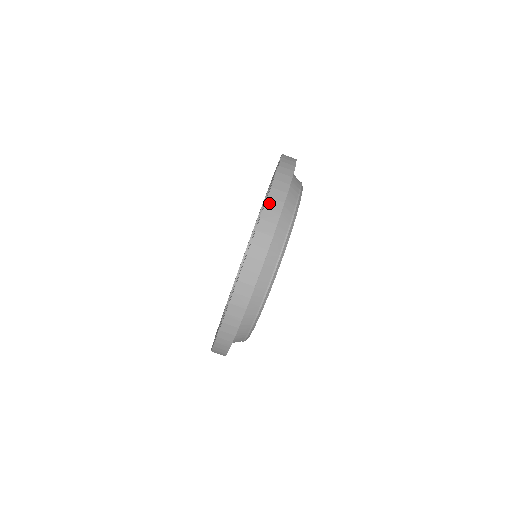
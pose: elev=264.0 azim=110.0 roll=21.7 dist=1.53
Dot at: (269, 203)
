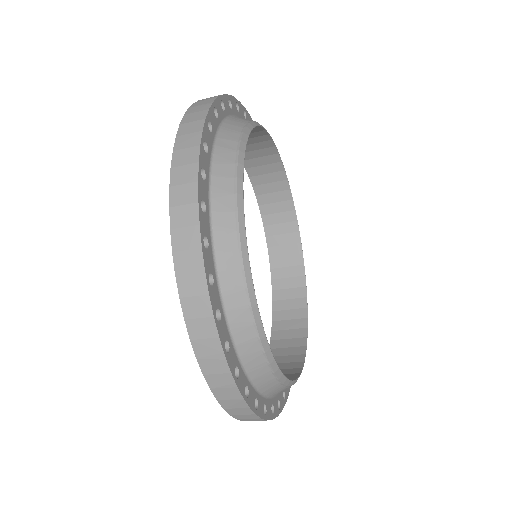
Dot at: (198, 349)
